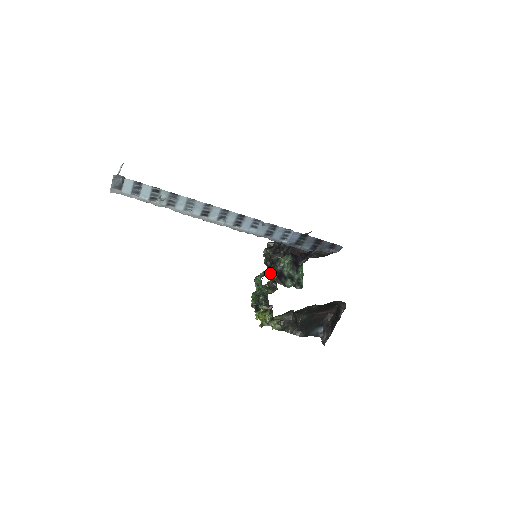
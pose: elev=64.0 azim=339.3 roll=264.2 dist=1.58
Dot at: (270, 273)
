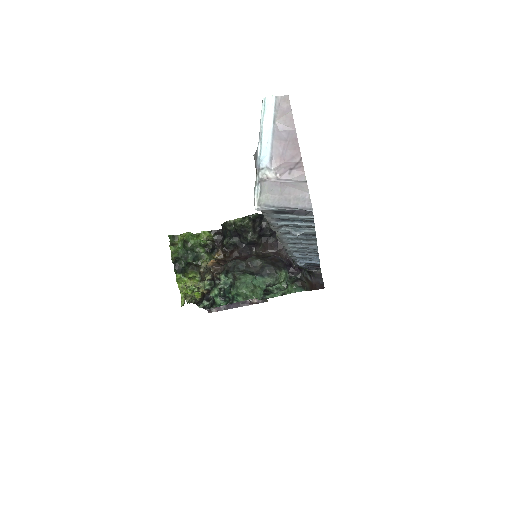
Dot at: occluded
